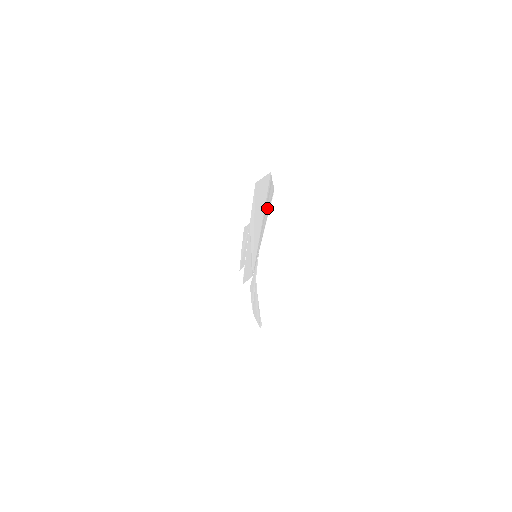
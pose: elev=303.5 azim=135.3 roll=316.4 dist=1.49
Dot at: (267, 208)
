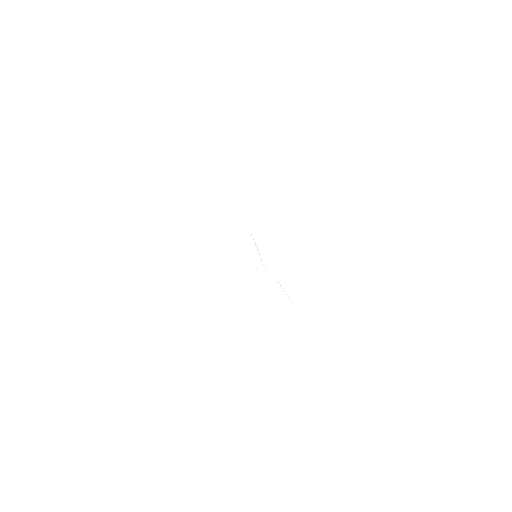
Dot at: (235, 205)
